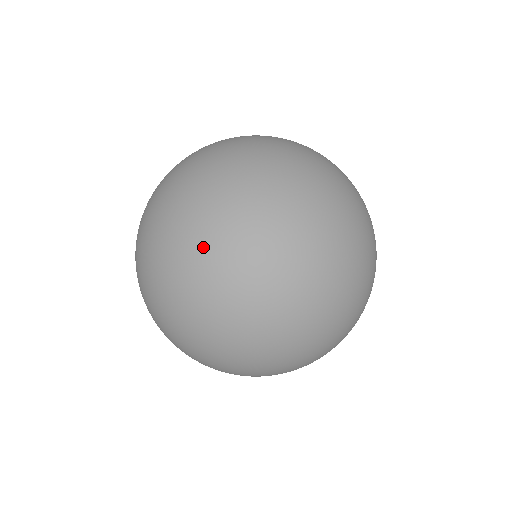
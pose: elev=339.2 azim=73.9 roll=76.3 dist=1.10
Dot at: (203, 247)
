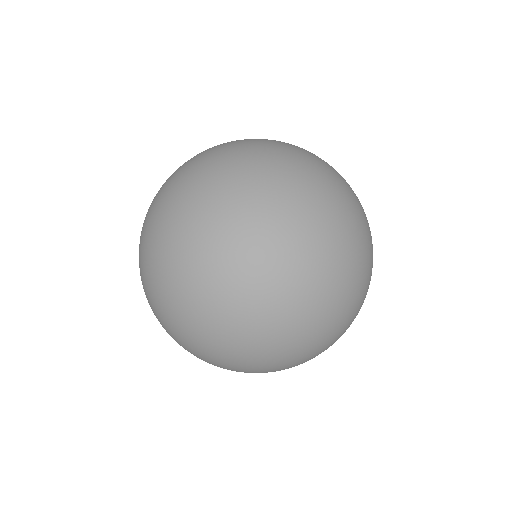
Dot at: (149, 218)
